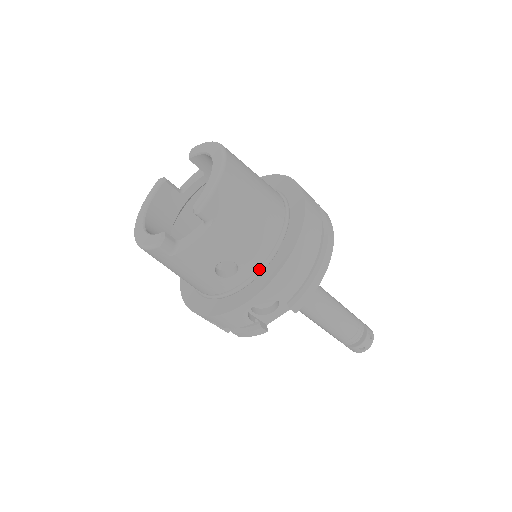
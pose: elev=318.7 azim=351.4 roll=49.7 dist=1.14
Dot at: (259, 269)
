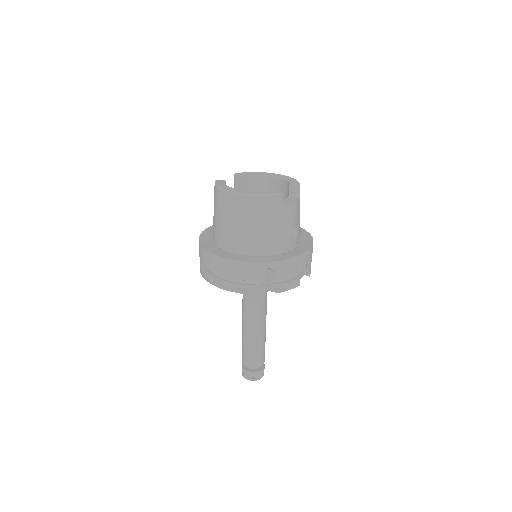
Dot at: (299, 241)
